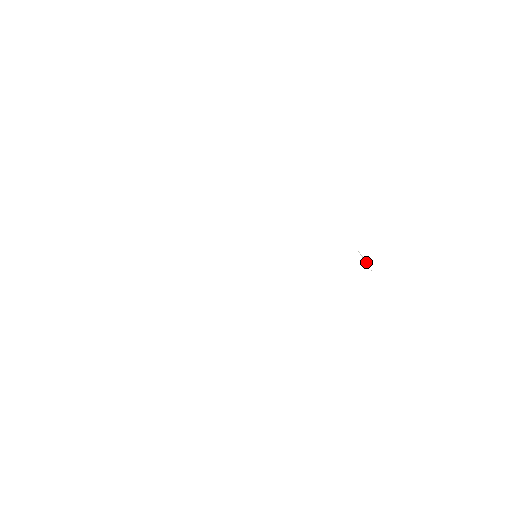
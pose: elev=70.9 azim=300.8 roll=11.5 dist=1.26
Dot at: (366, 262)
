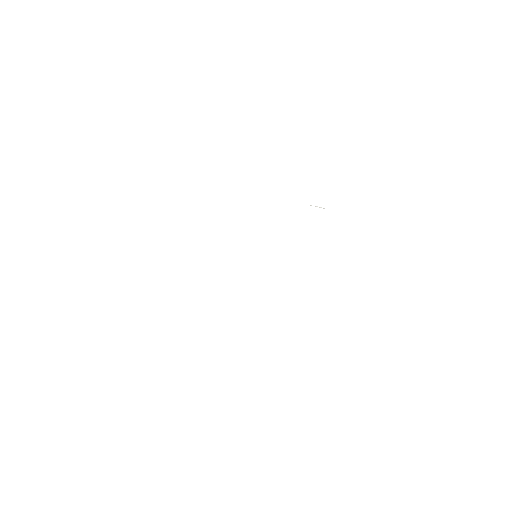
Dot at: occluded
